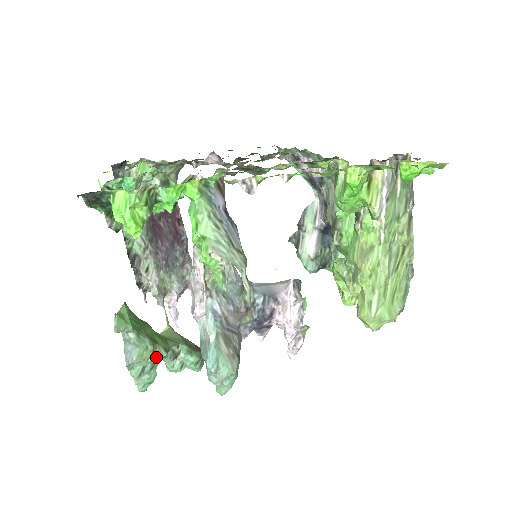
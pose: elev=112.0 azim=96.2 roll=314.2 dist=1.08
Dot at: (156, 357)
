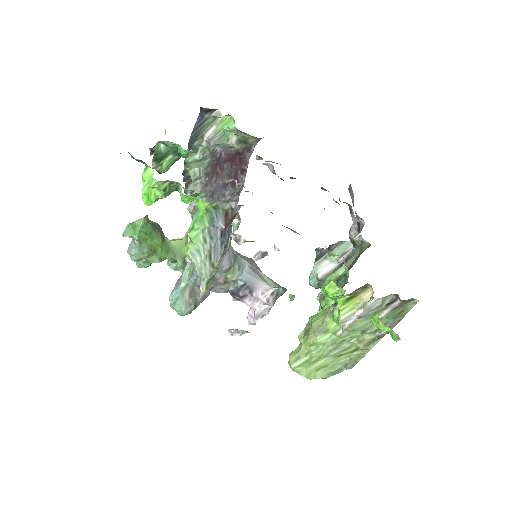
Dot at: (149, 261)
